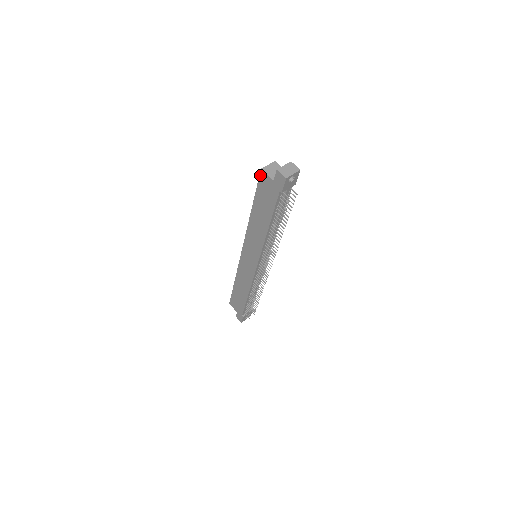
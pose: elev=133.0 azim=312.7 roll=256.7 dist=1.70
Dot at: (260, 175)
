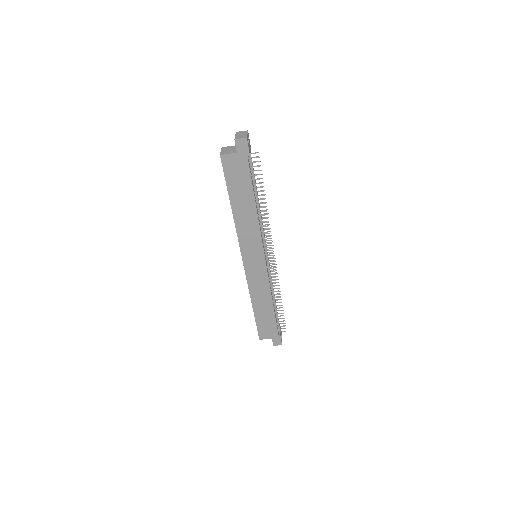
Dot at: (222, 162)
